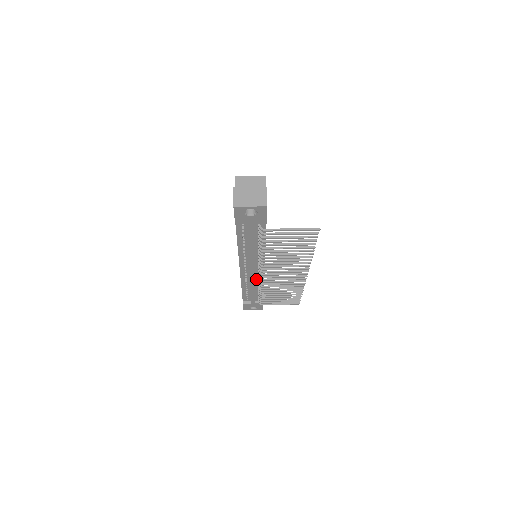
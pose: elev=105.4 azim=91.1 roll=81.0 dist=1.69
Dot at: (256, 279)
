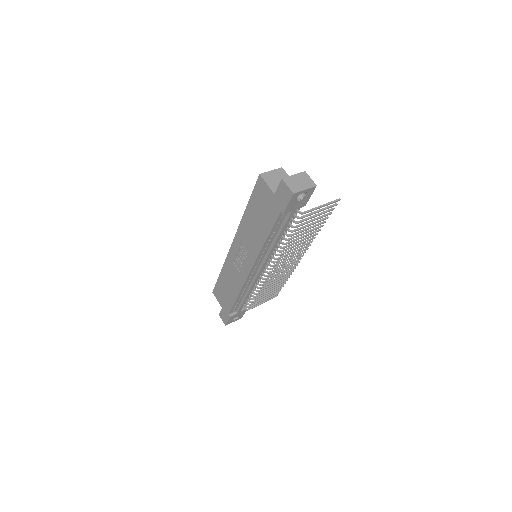
Dot at: occluded
